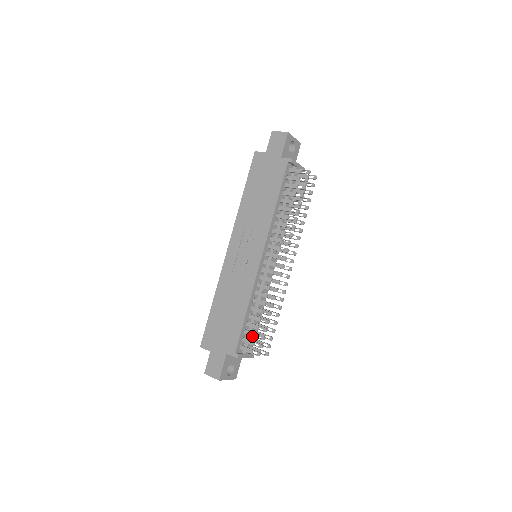
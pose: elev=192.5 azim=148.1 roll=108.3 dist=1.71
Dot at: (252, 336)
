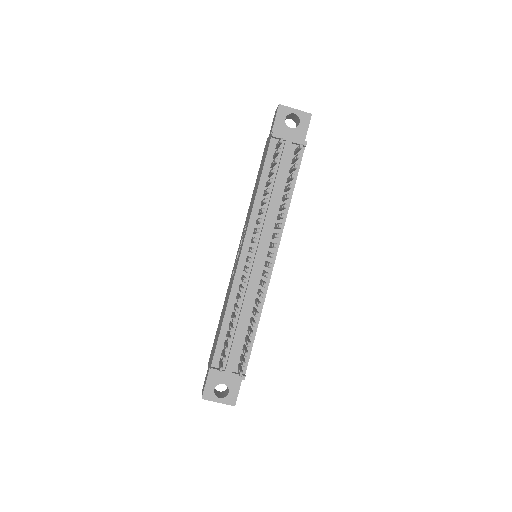
Dot at: (224, 347)
